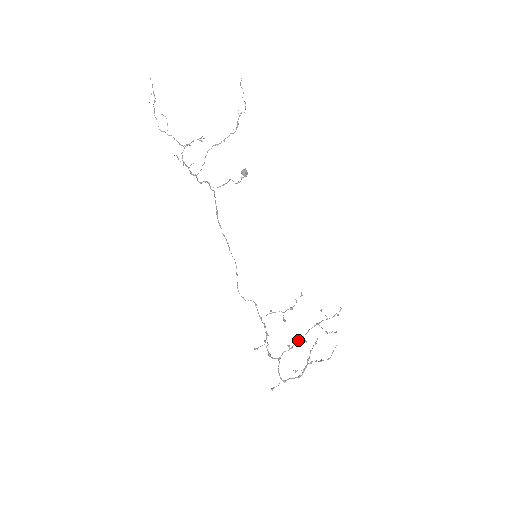
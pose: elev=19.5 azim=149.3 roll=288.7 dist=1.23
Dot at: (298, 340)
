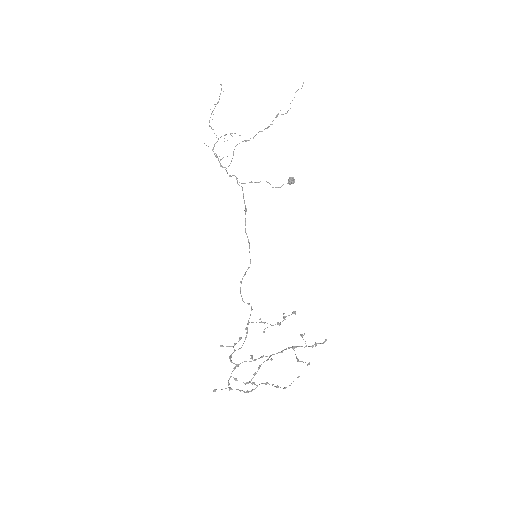
Dot at: (266, 356)
